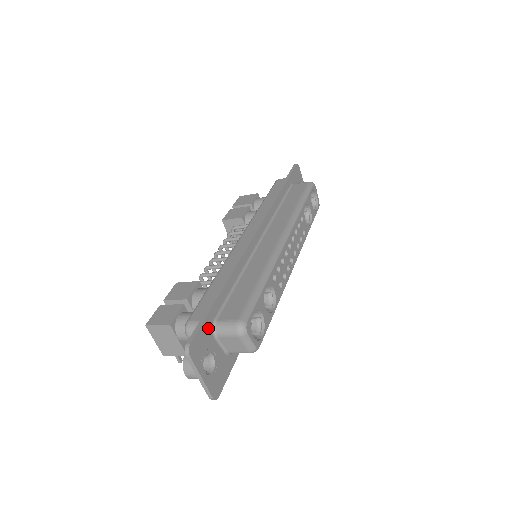
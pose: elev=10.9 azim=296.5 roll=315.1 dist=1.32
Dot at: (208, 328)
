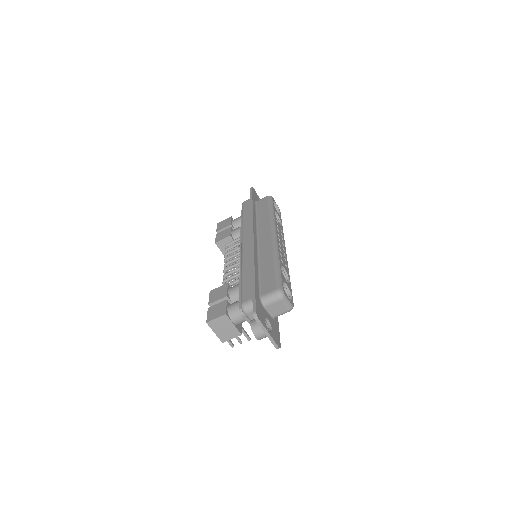
Dot at: (259, 301)
